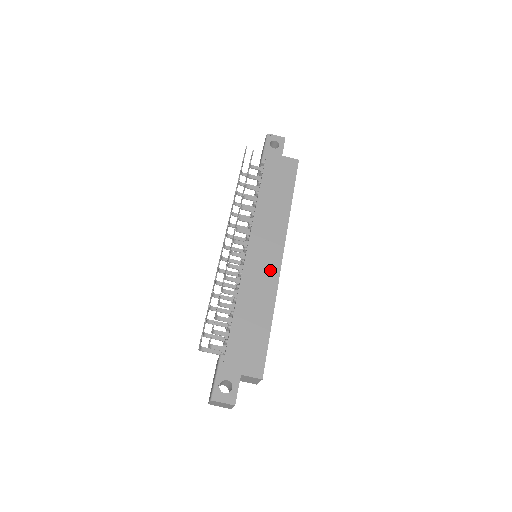
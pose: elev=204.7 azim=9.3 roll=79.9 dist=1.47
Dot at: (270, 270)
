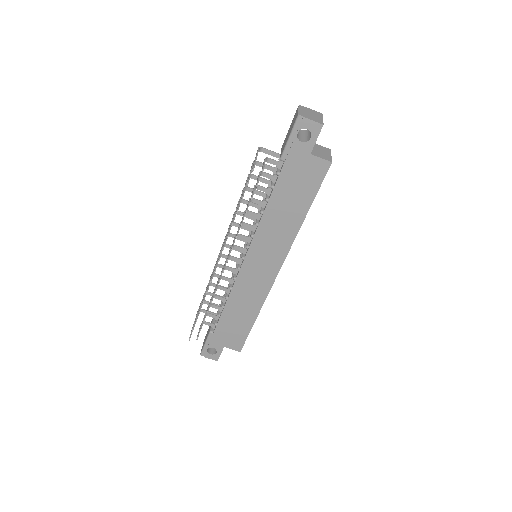
Dot at: (263, 282)
